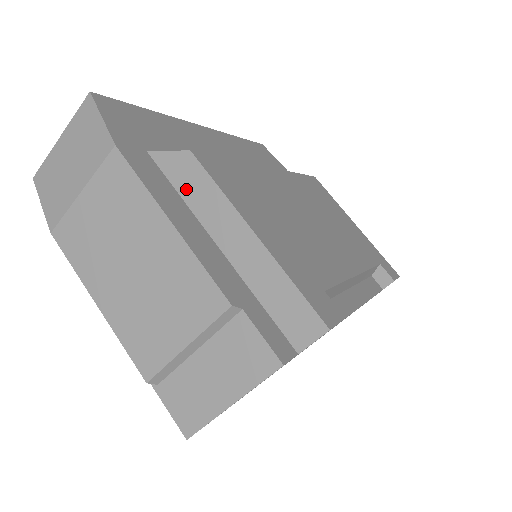
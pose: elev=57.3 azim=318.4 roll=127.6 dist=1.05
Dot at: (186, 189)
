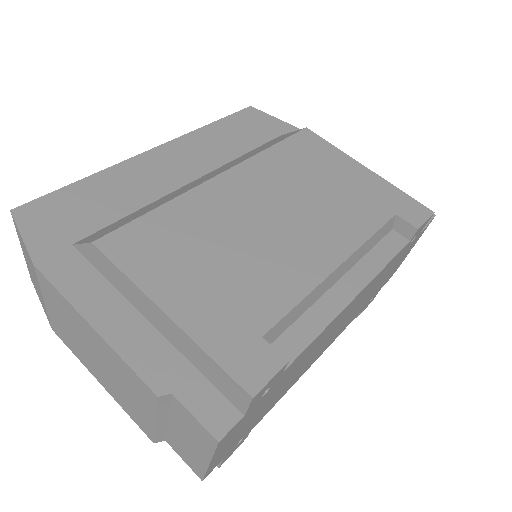
Dot at: (108, 276)
